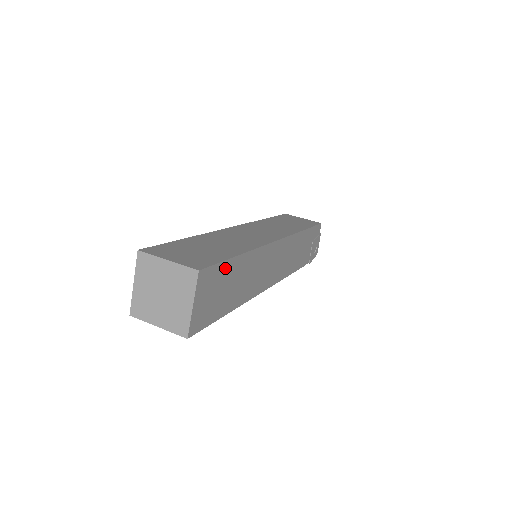
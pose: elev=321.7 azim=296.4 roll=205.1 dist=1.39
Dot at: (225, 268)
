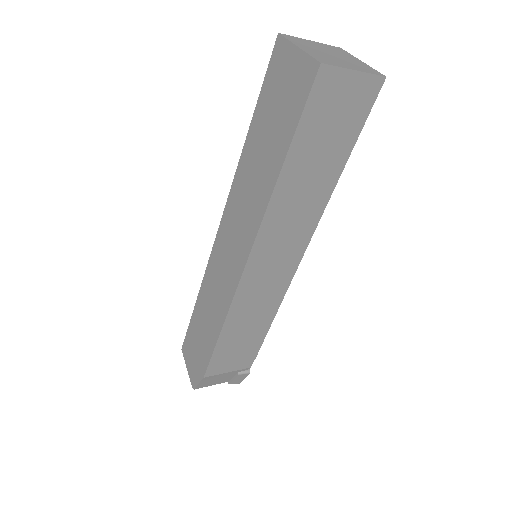
Dot at: occluded
